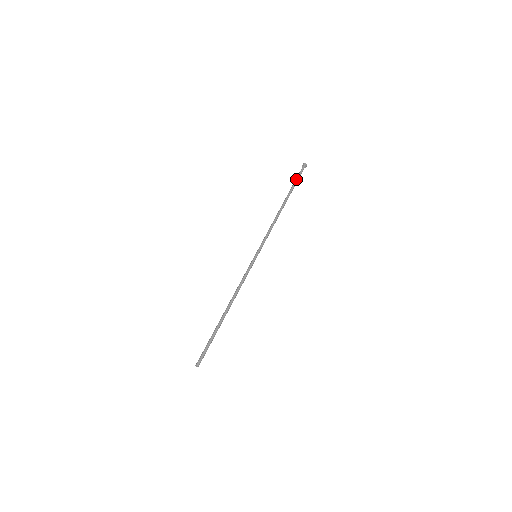
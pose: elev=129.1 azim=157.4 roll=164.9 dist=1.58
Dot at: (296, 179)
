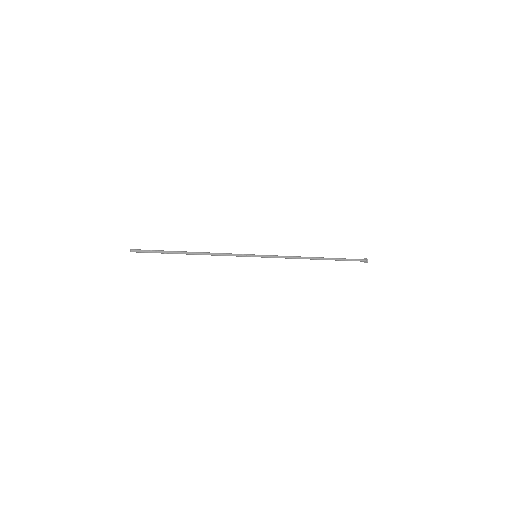
Dot at: (346, 259)
